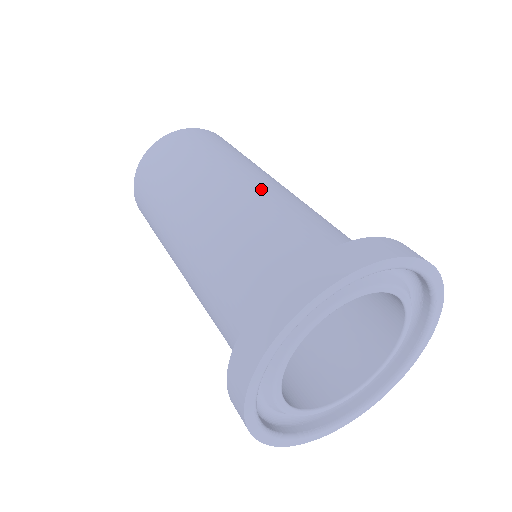
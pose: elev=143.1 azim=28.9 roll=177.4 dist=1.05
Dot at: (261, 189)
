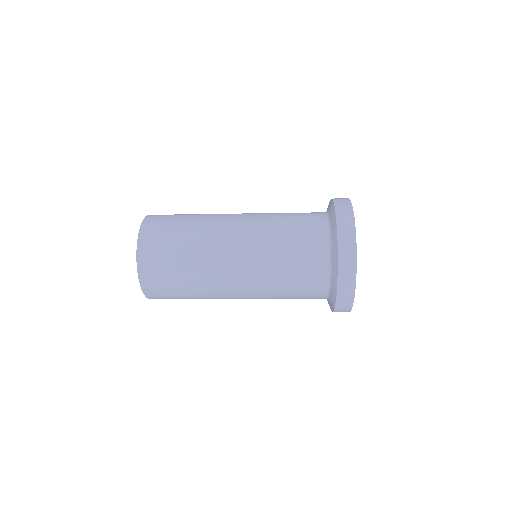
Dot at: occluded
